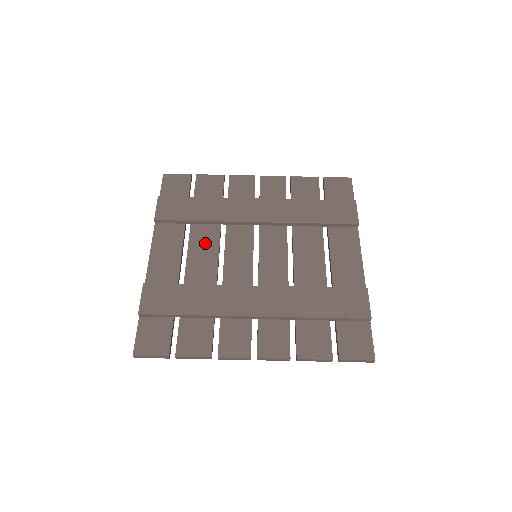
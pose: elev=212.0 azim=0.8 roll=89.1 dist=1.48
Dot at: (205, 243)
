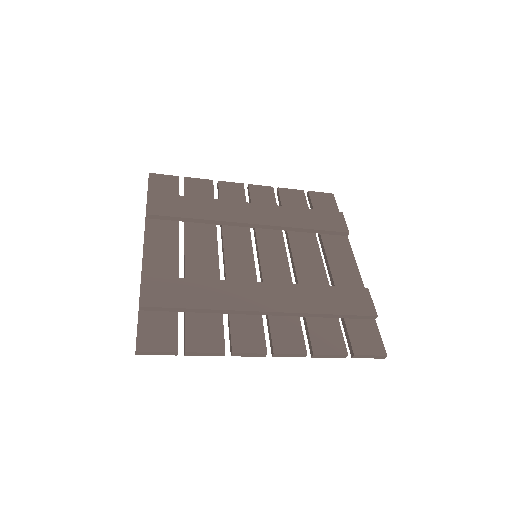
Dot at: (202, 241)
